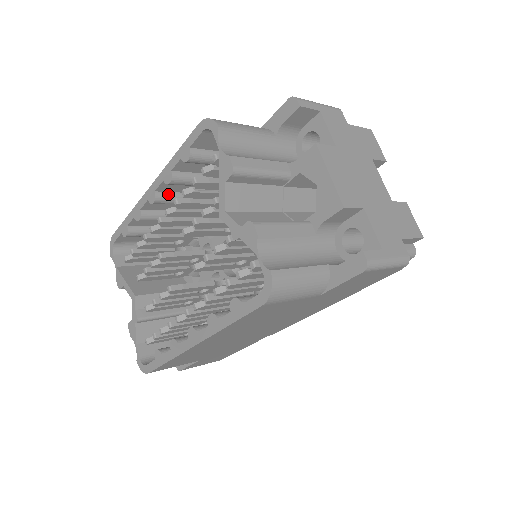
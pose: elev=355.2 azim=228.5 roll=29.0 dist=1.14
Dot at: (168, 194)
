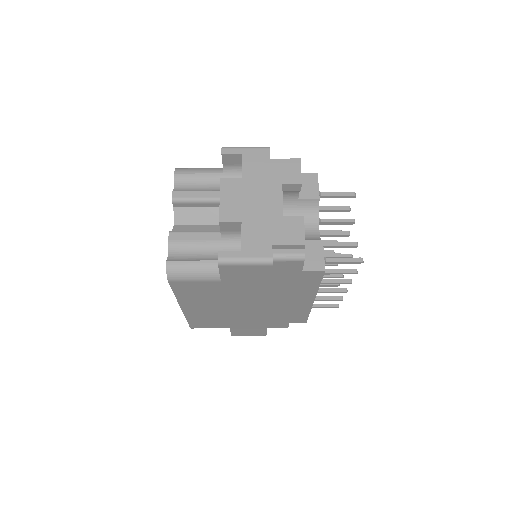
Dot at: occluded
